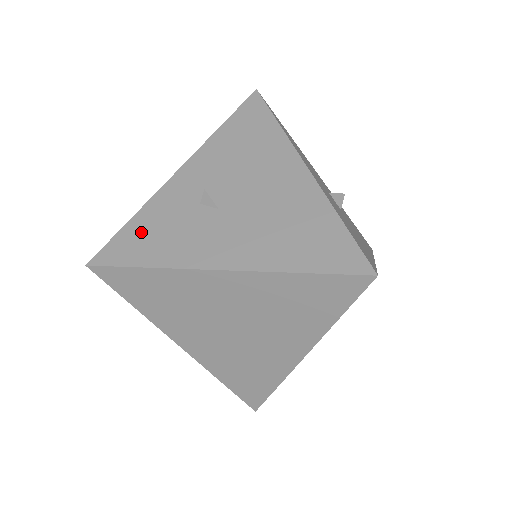
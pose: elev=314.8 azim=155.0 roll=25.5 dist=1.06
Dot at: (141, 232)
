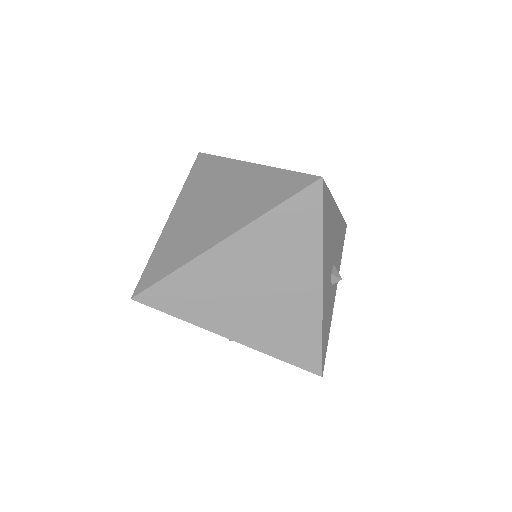
Dot at: occluded
